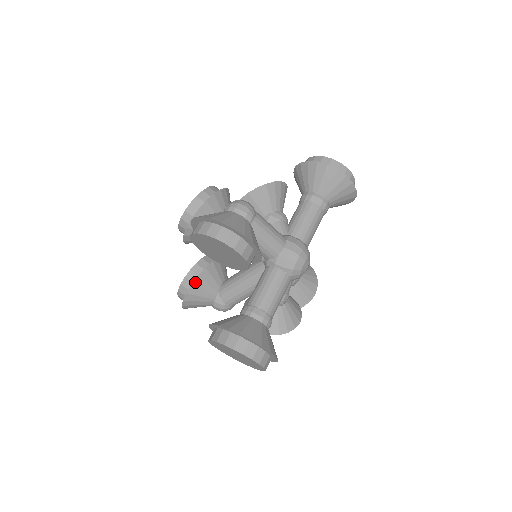
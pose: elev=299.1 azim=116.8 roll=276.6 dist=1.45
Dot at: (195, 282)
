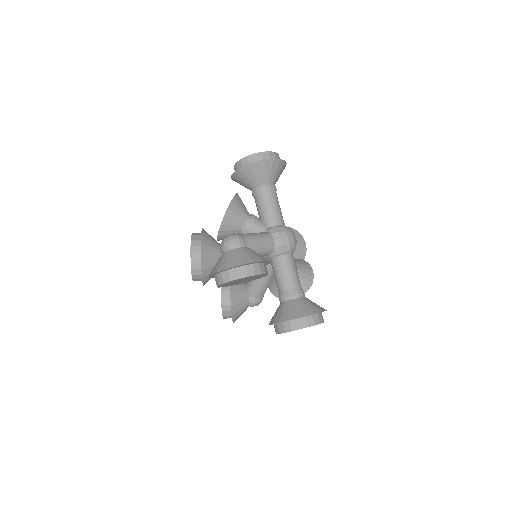
Dot at: (232, 304)
